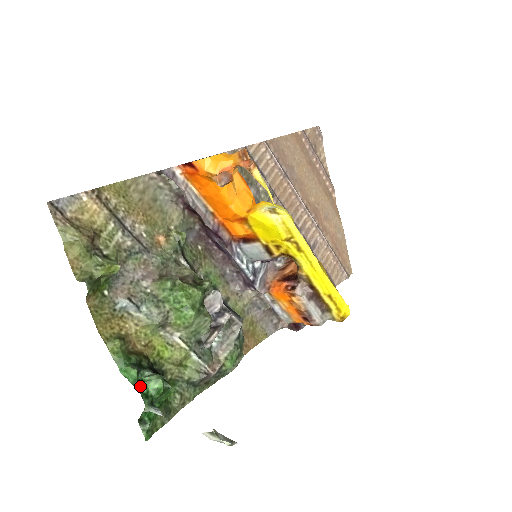
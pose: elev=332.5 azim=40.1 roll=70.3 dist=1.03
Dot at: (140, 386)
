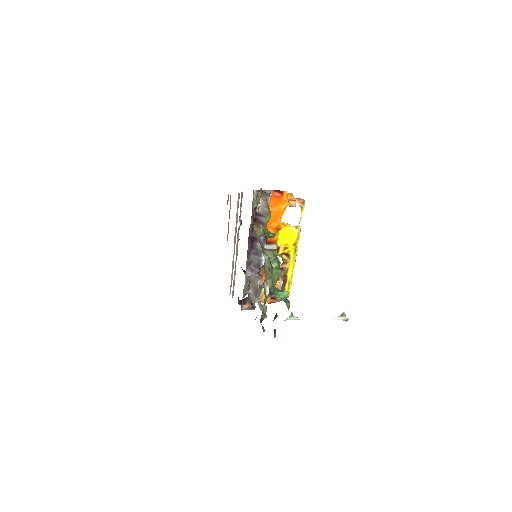
Dot at: (286, 303)
